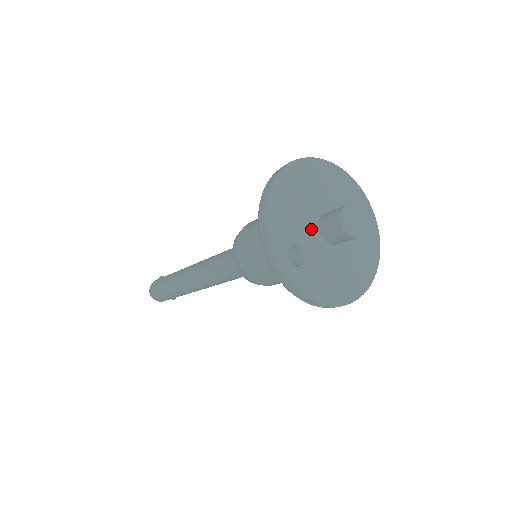
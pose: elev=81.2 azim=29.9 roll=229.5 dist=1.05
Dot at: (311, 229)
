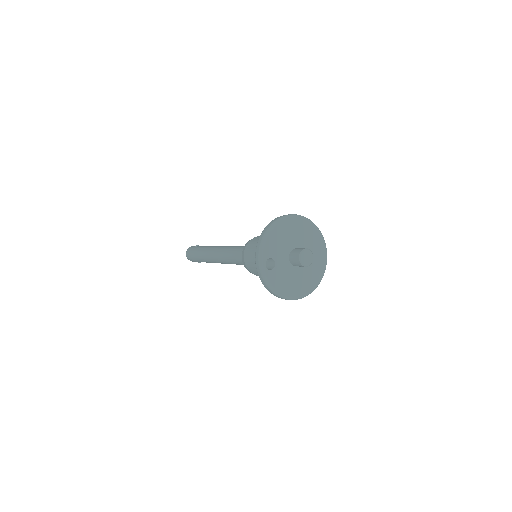
Dot at: (285, 253)
